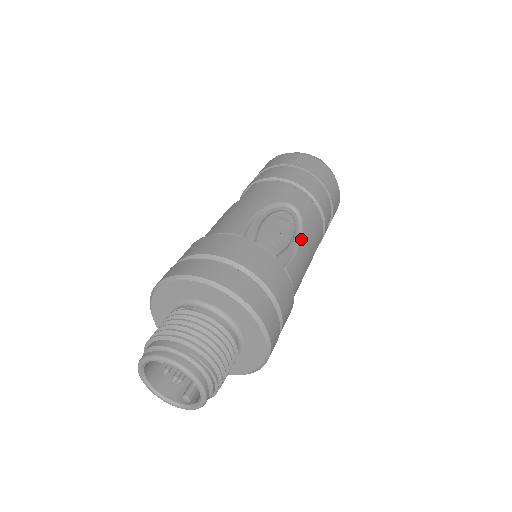
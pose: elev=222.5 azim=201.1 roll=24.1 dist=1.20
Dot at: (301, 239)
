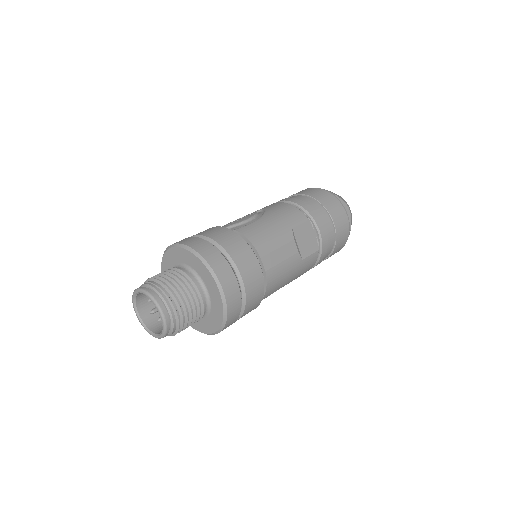
Dot at: (260, 217)
